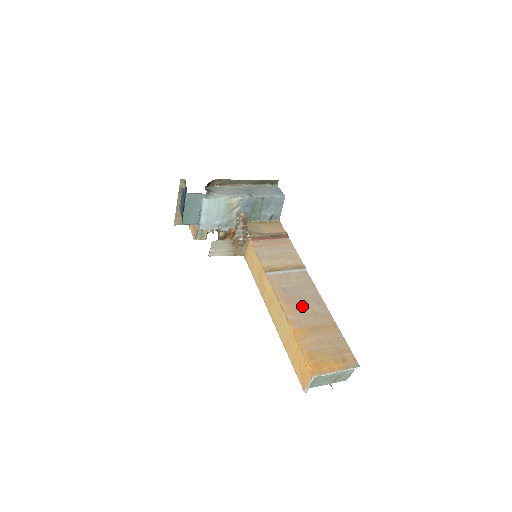
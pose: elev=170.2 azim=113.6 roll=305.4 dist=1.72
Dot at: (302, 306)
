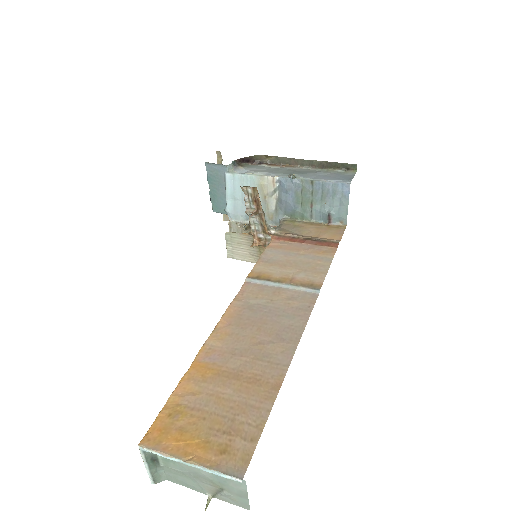
Dot at: (251, 336)
